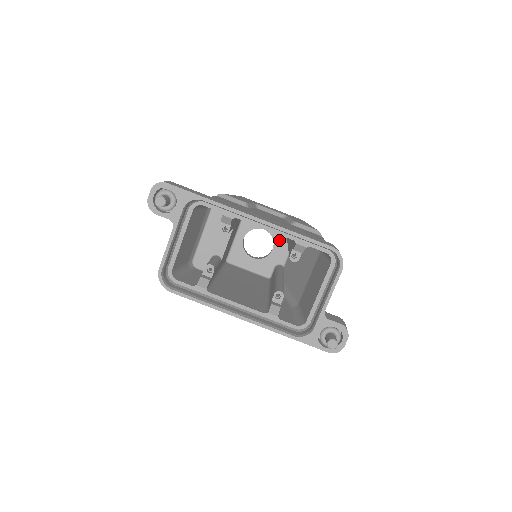
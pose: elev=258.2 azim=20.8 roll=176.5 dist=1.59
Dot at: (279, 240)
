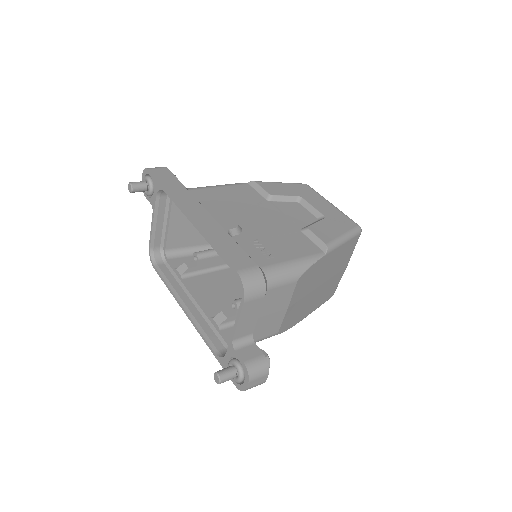
Dot at: occluded
